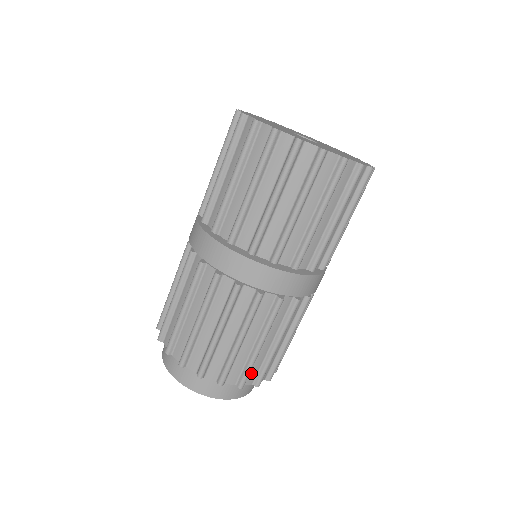
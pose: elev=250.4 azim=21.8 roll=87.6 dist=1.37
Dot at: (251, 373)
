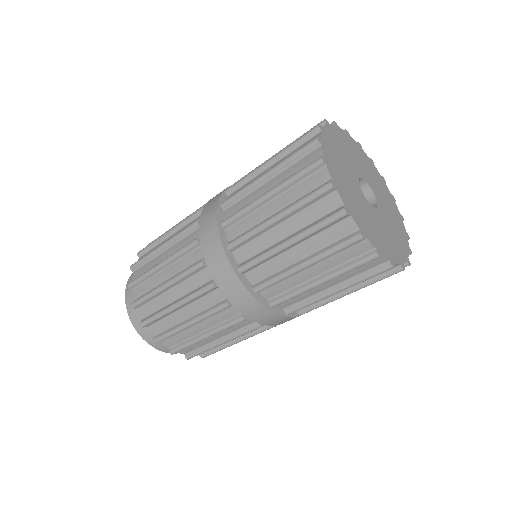
Dot at: occluded
